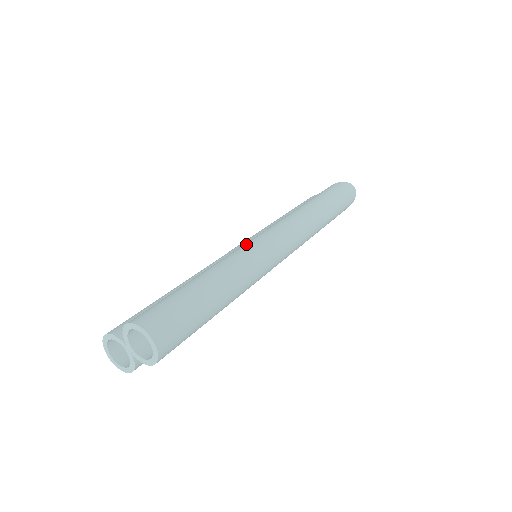
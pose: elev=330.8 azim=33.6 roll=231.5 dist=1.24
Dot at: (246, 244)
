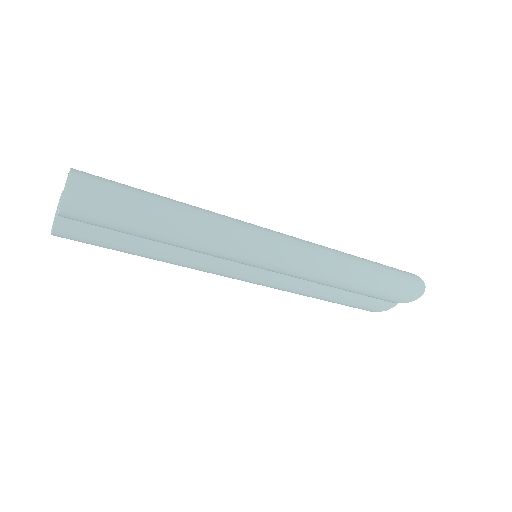
Dot at: (243, 221)
